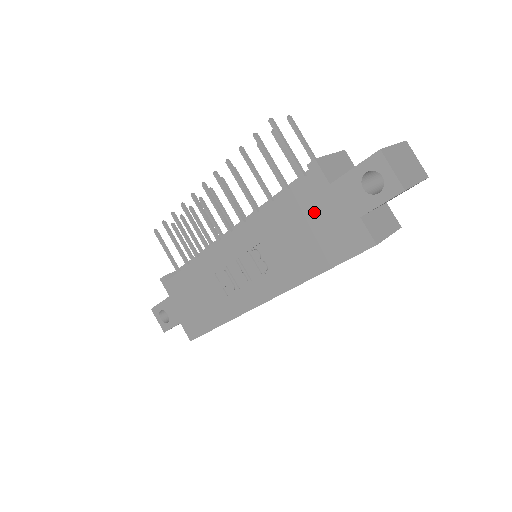
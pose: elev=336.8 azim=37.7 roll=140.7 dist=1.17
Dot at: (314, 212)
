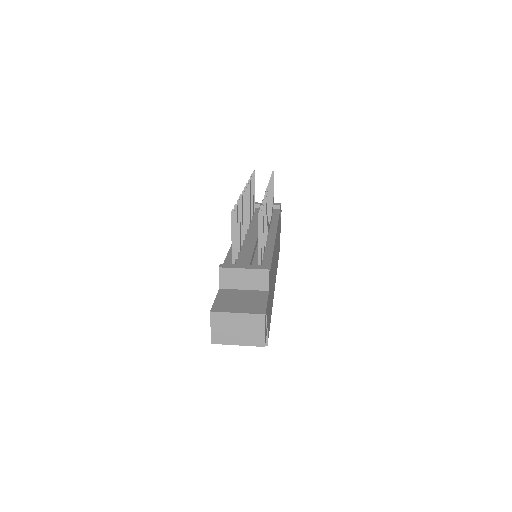
Dot at: occluded
